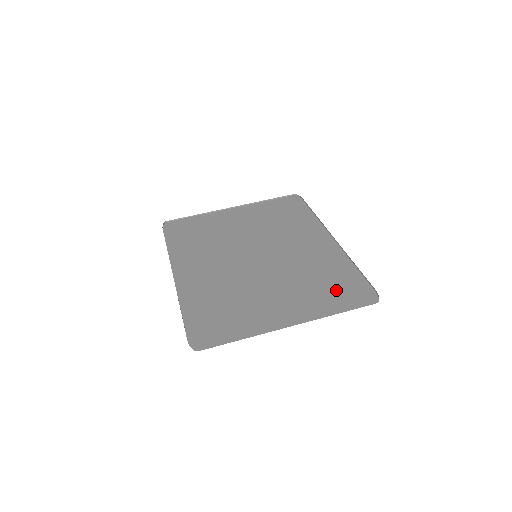
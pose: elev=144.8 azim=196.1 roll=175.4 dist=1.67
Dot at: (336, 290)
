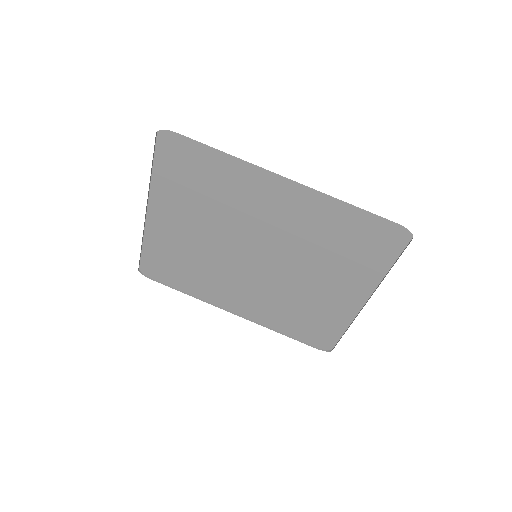
Dot at: (363, 247)
